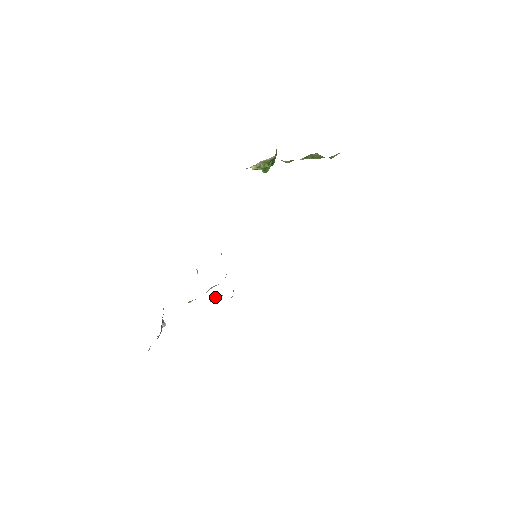
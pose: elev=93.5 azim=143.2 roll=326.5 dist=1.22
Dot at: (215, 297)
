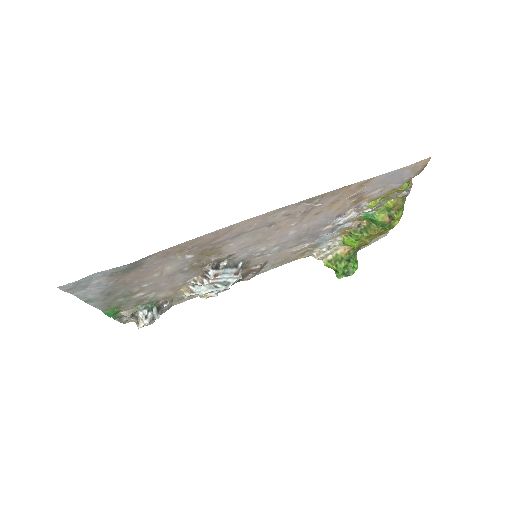
Dot at: (201, 277)
